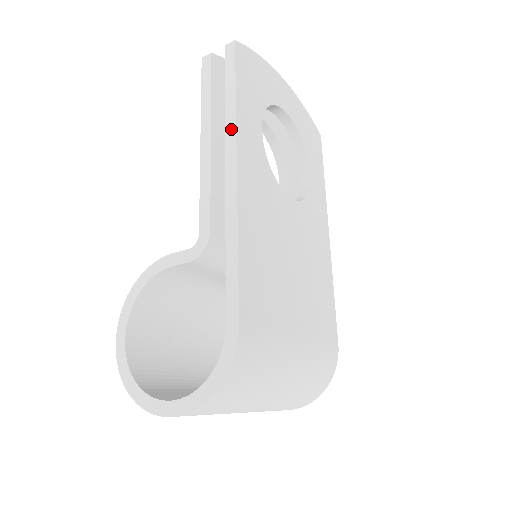
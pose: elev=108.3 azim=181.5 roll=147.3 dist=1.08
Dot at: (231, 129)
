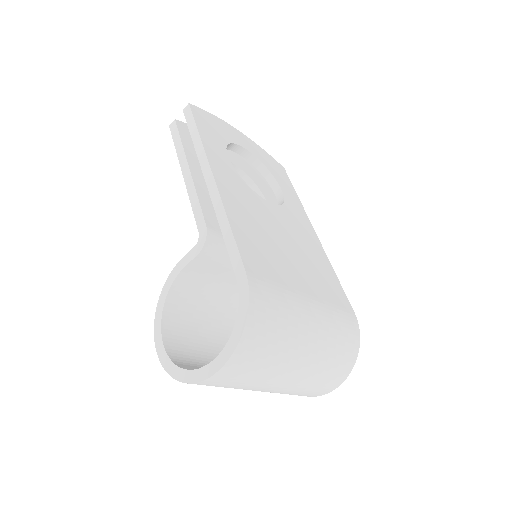
Dot at: (202, 155)
